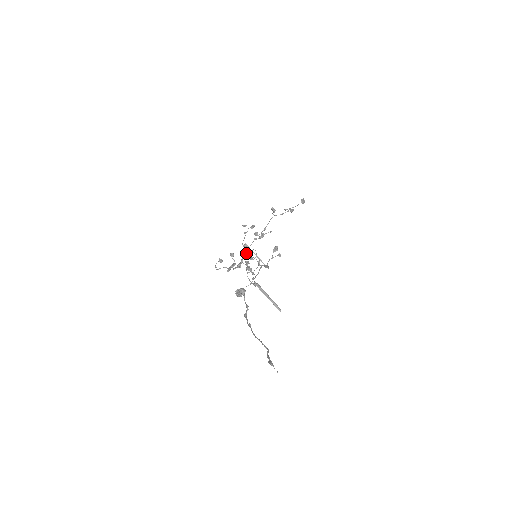
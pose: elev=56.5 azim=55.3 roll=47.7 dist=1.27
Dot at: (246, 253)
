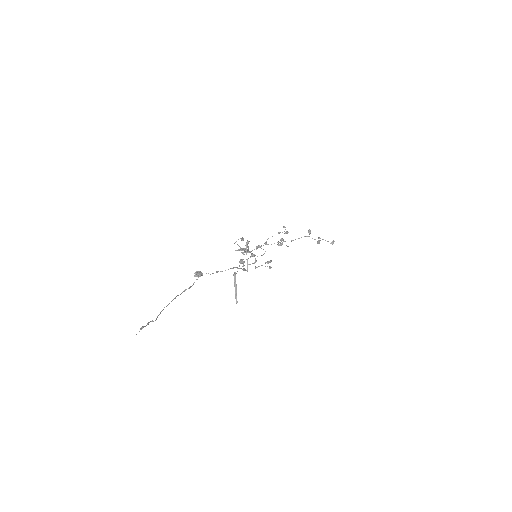
Dot at: (248, 250)
